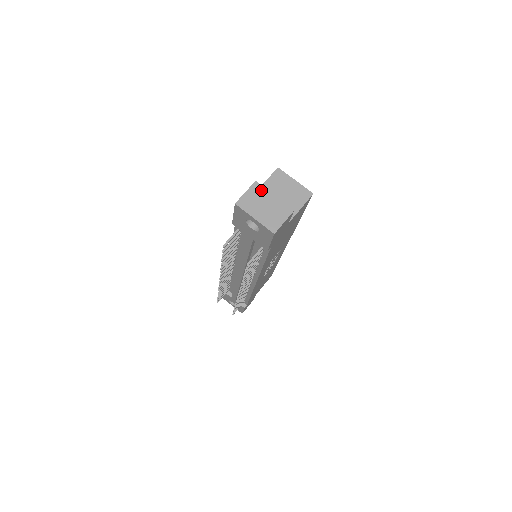
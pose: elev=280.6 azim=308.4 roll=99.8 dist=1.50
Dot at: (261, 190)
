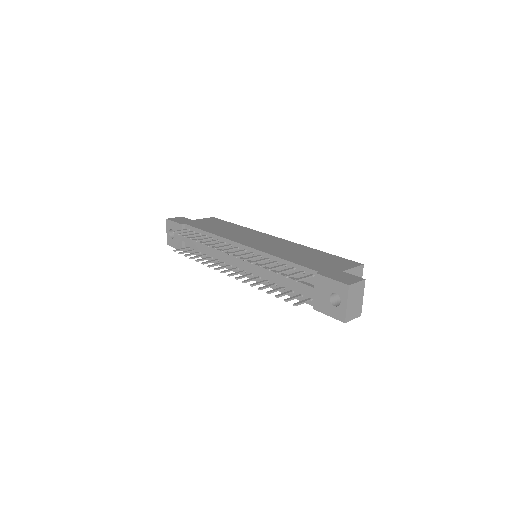
Dot at: (362, 288)
